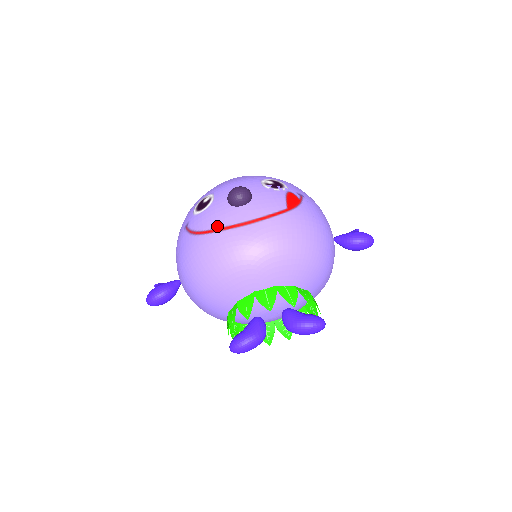
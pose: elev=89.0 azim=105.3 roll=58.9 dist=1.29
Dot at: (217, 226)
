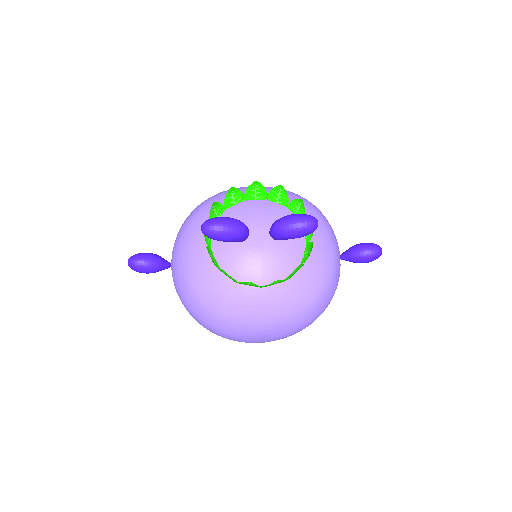
Dot at: occluded
